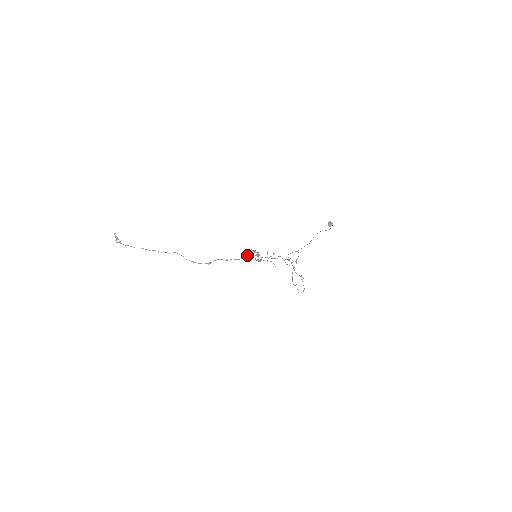
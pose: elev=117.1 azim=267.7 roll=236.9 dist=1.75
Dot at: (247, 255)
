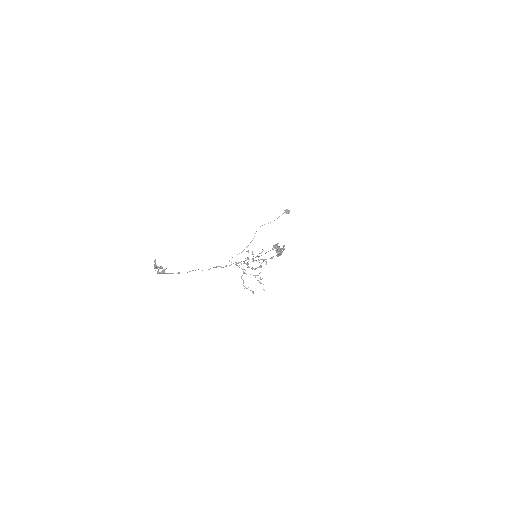
Dot at: occluded
